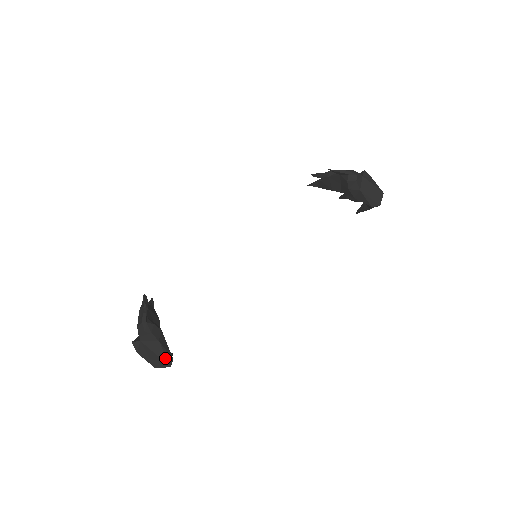
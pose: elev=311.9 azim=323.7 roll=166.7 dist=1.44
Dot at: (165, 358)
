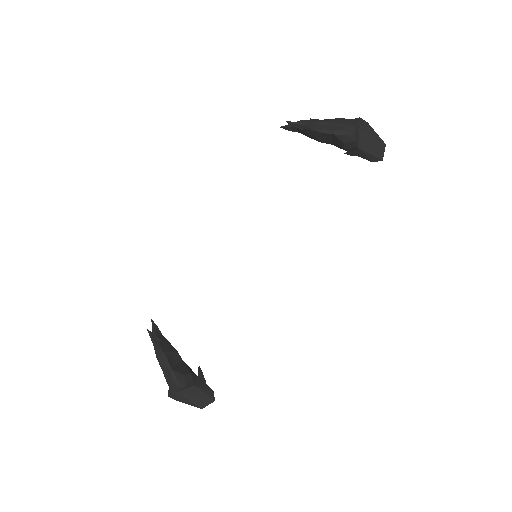
Dot at: (207, 396)
